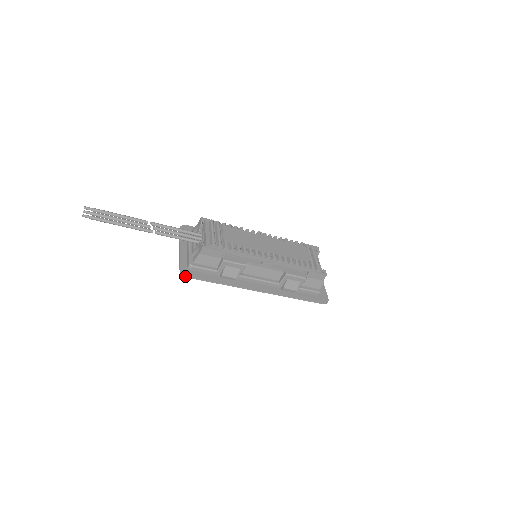
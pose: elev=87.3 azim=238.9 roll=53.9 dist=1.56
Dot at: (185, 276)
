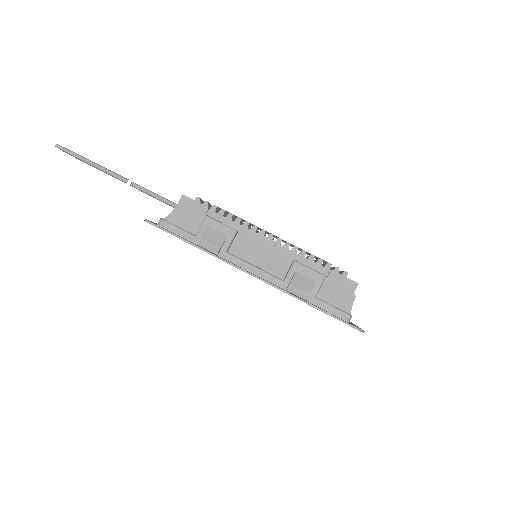
Dot at: (149, 222)
